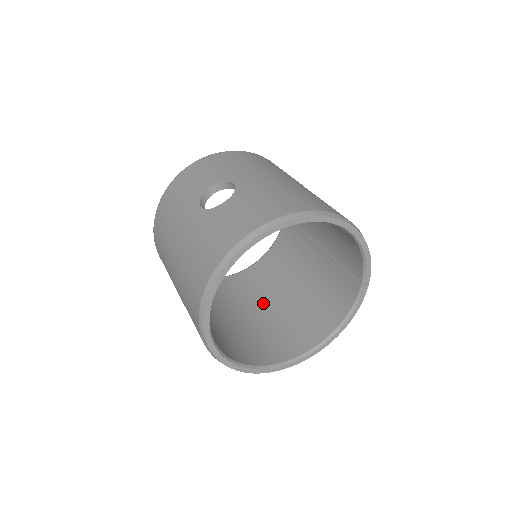
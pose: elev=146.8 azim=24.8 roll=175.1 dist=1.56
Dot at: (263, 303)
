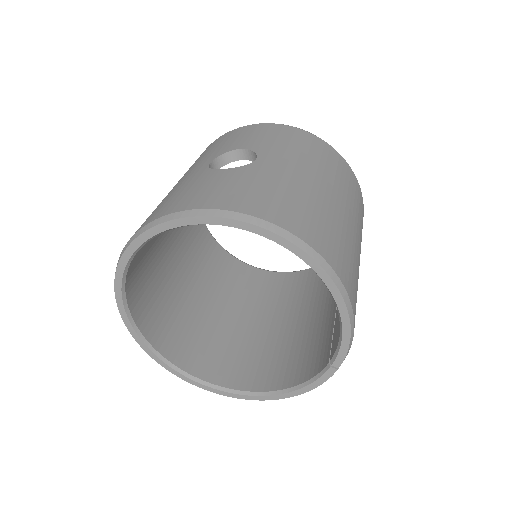
Dot at: (253, 313)
